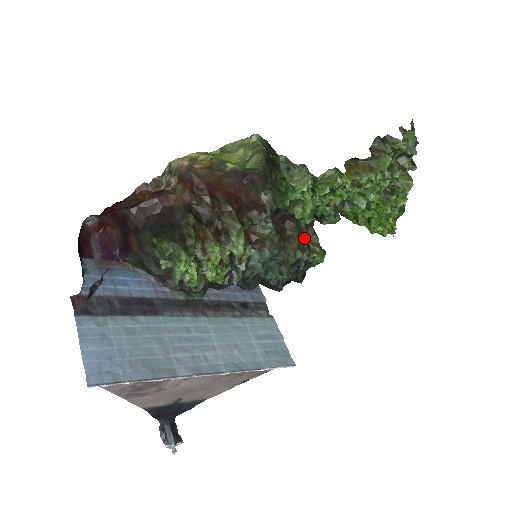
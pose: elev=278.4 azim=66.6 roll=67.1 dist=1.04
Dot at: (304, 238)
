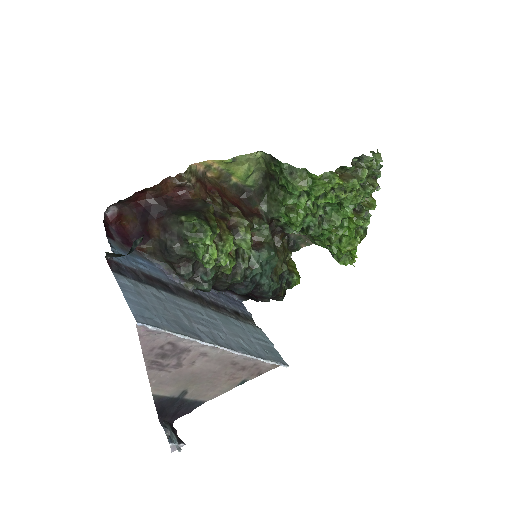
Dot at: occluded
